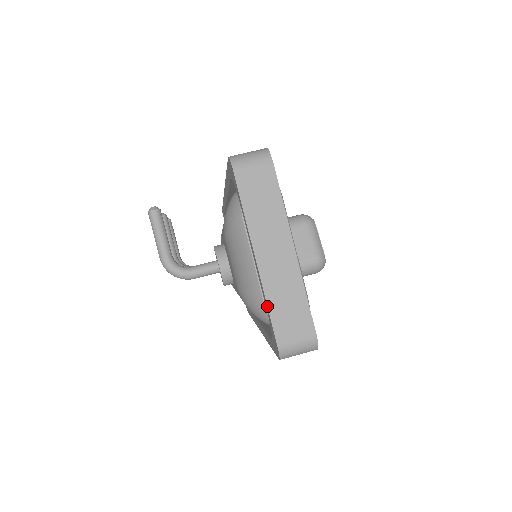
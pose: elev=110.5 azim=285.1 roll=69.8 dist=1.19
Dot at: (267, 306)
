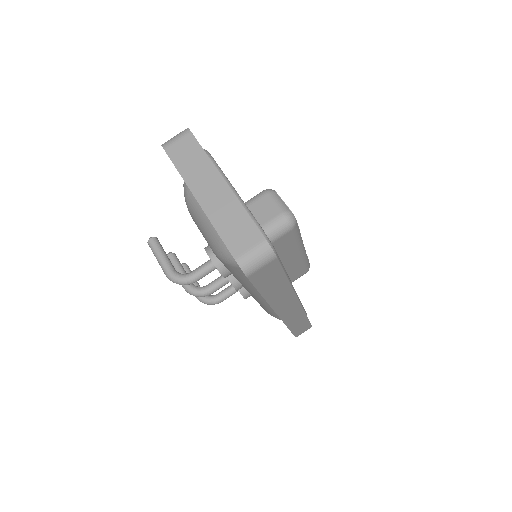
Dot at: (217, 232)
